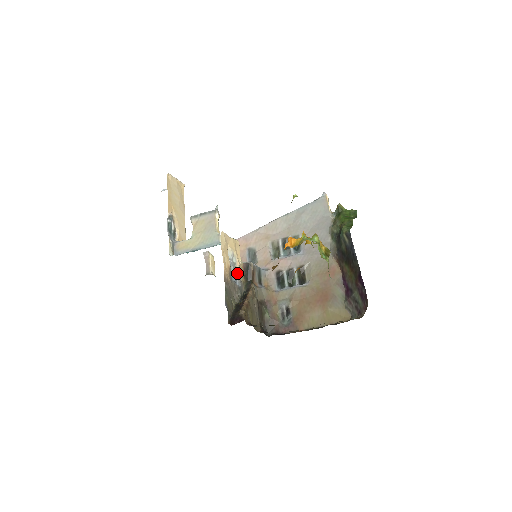
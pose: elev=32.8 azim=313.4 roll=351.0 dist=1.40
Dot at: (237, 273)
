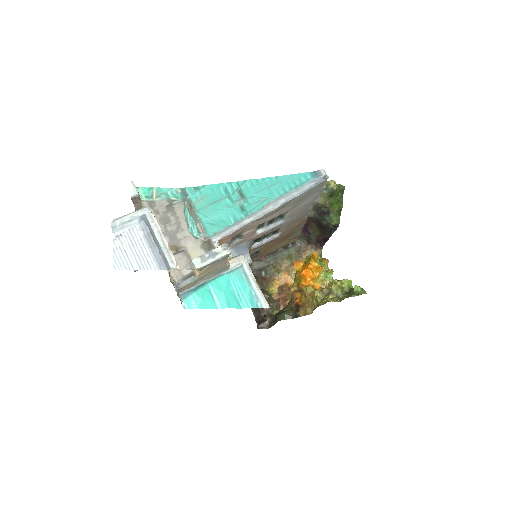
Dot at: occluded
